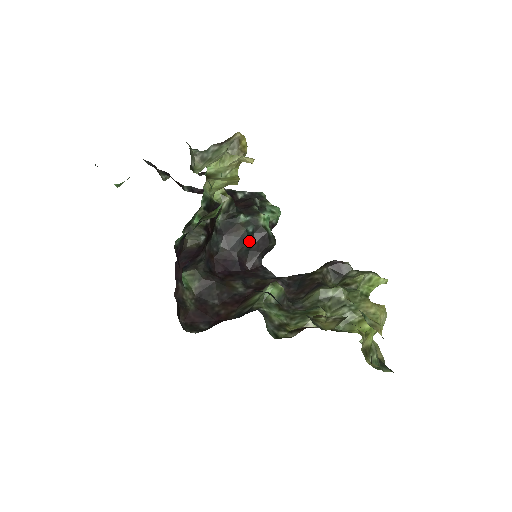
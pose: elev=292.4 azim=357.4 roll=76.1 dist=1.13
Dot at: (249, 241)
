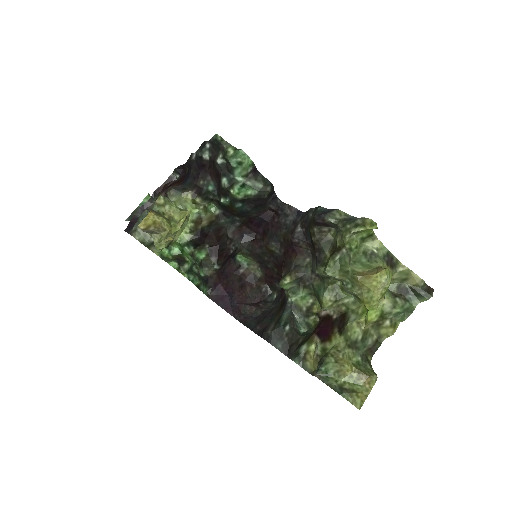
Dot at: (249, 209)
